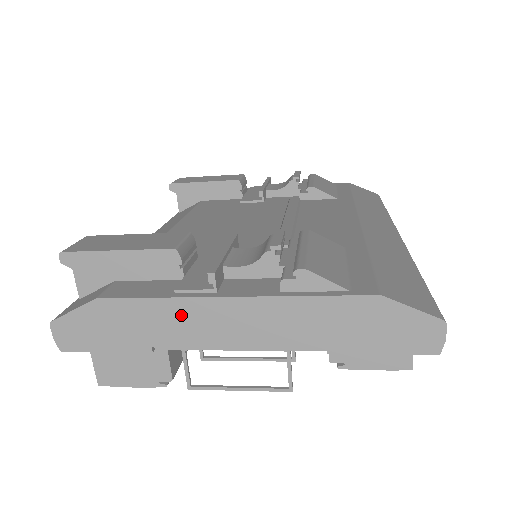
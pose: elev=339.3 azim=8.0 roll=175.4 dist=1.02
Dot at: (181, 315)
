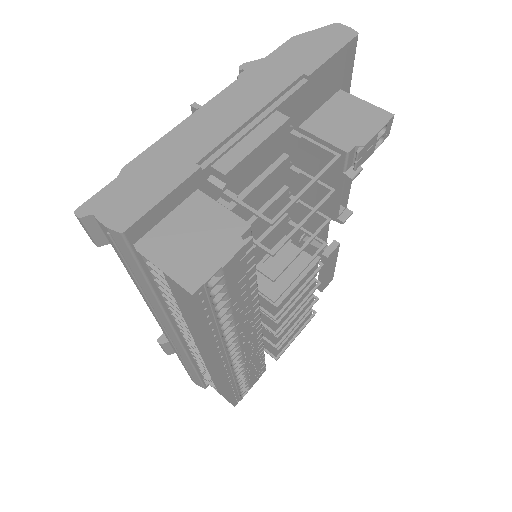
Dot at: (196, 128)
